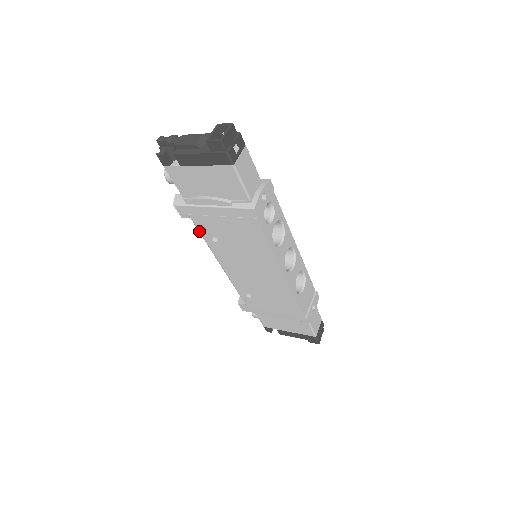
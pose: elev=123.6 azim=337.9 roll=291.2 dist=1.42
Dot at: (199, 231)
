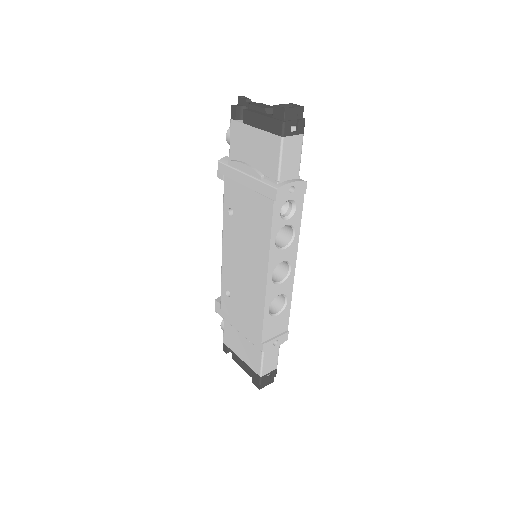
Dot at: (224, 198)
